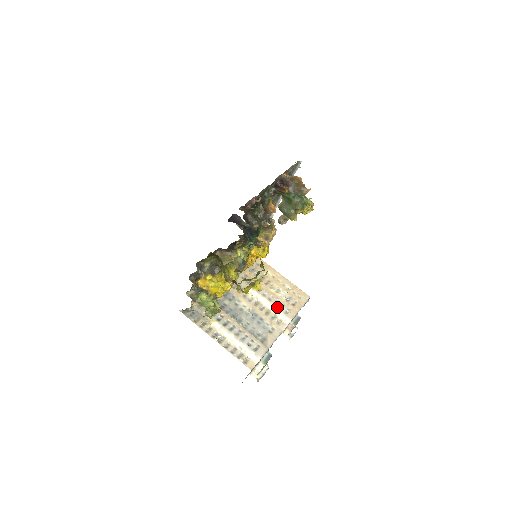
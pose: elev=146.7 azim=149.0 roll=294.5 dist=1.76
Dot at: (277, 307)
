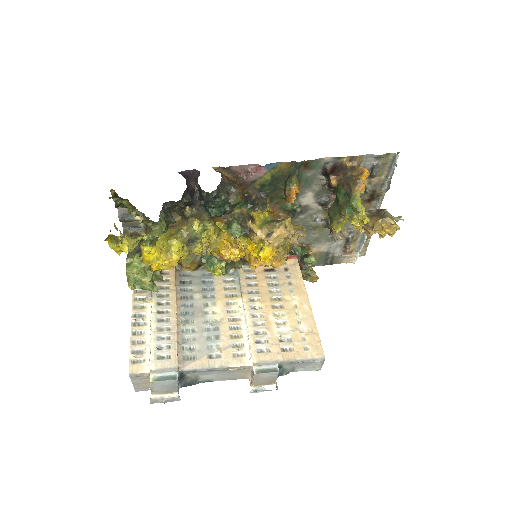
Dot at: (253, 337)
